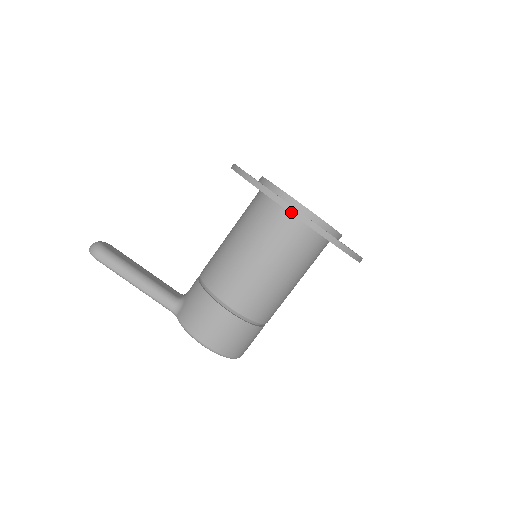
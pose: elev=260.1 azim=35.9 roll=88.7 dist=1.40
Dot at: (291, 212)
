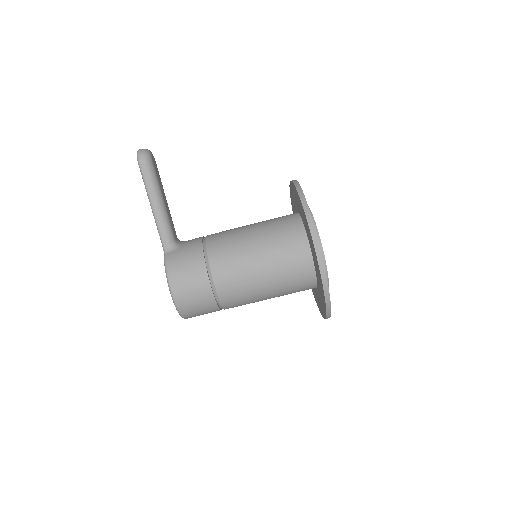
Dot at: (317, 254)
